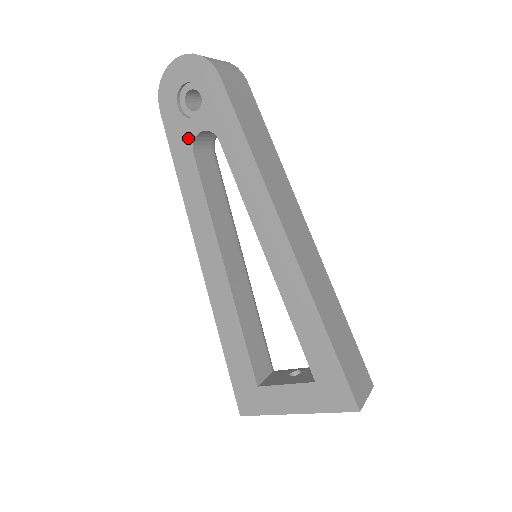
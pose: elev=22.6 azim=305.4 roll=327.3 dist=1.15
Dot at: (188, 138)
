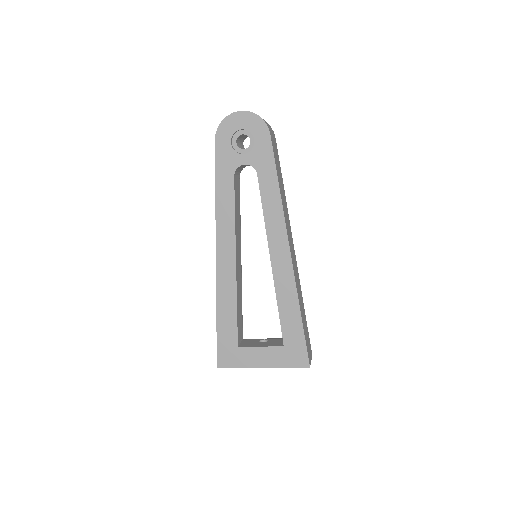
Dot at: (233, 166)
